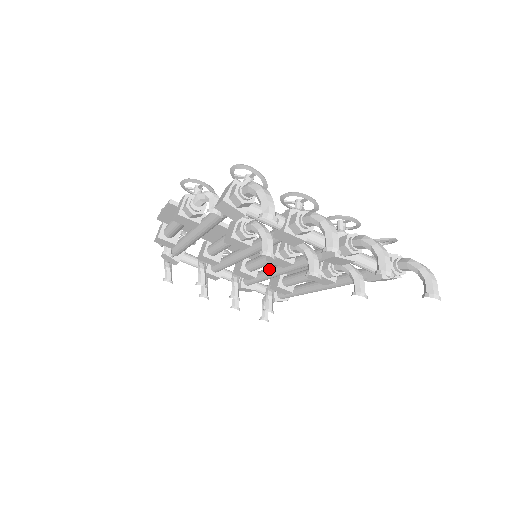
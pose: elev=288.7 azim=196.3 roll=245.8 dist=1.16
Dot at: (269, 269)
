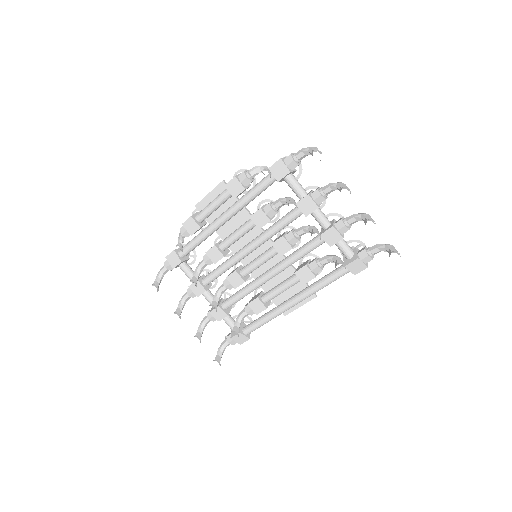
Dot at: (258, 276)
